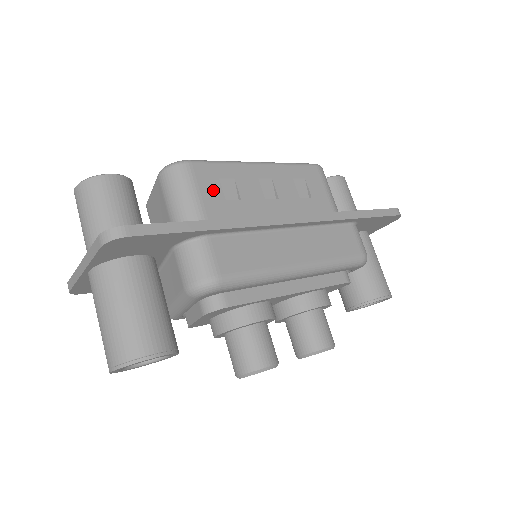
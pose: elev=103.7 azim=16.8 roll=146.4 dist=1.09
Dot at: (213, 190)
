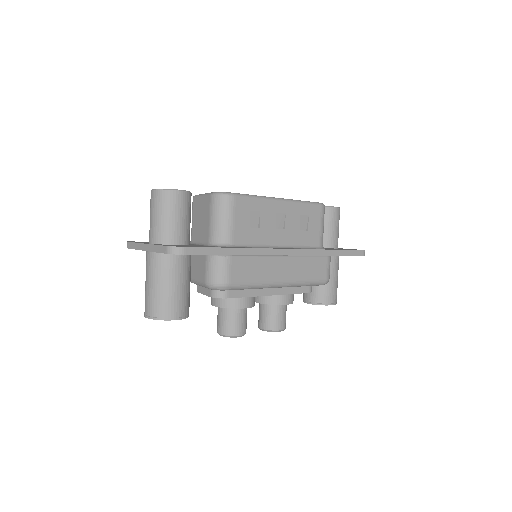
Dot at: (244, 219)
